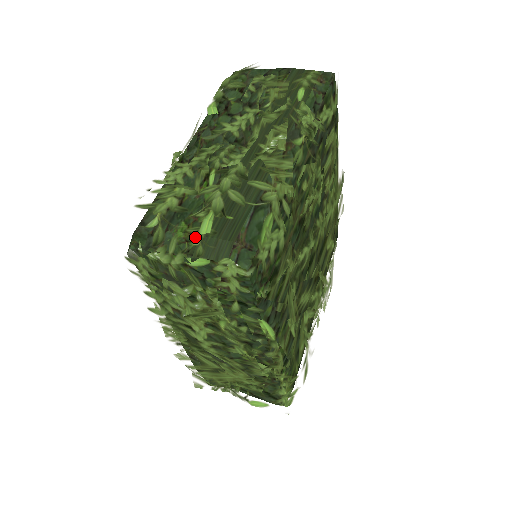
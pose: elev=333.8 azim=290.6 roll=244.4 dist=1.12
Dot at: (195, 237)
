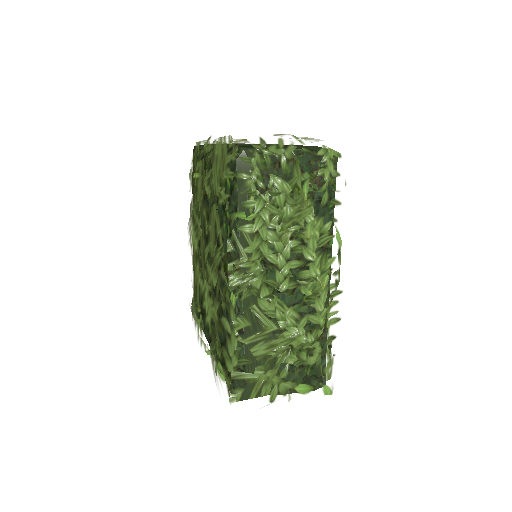
Dot at: (295, 139)
